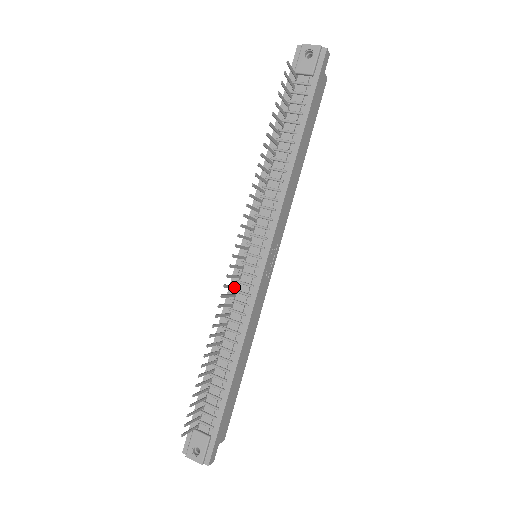
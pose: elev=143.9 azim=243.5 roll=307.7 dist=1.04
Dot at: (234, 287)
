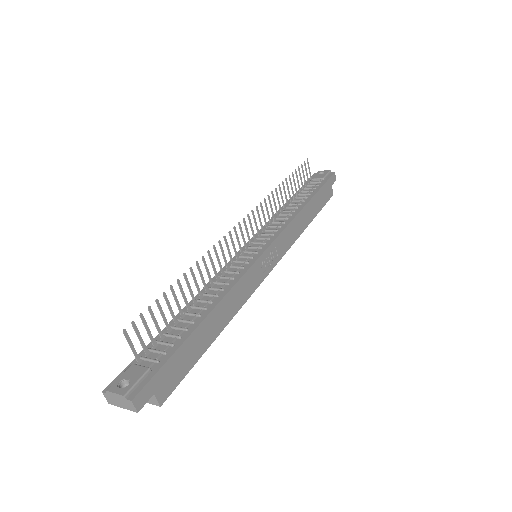
Dot at: (230, 258)
